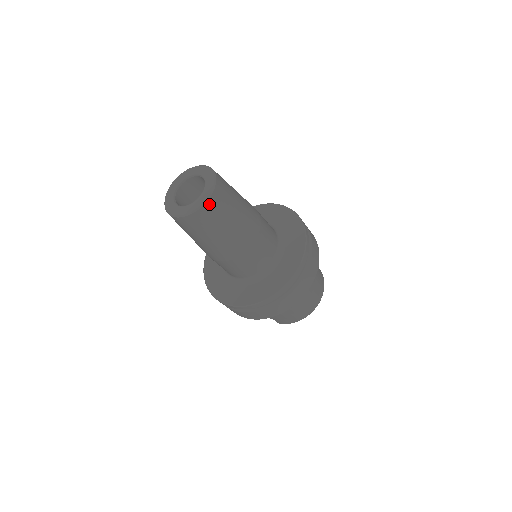
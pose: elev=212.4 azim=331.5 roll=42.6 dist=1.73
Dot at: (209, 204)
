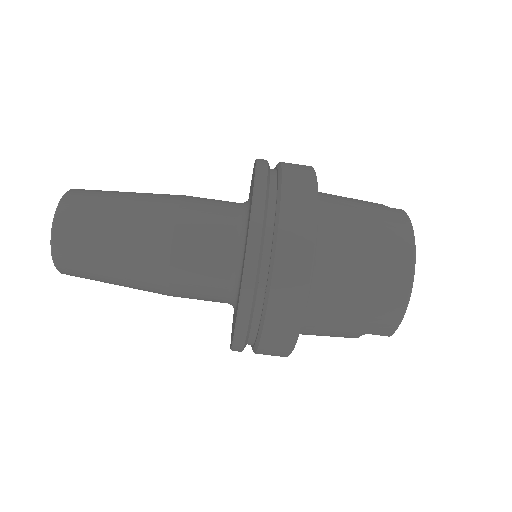
Dot at: (60, 226)
